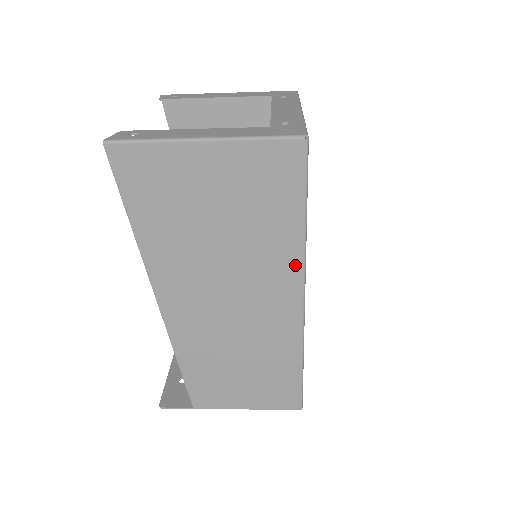
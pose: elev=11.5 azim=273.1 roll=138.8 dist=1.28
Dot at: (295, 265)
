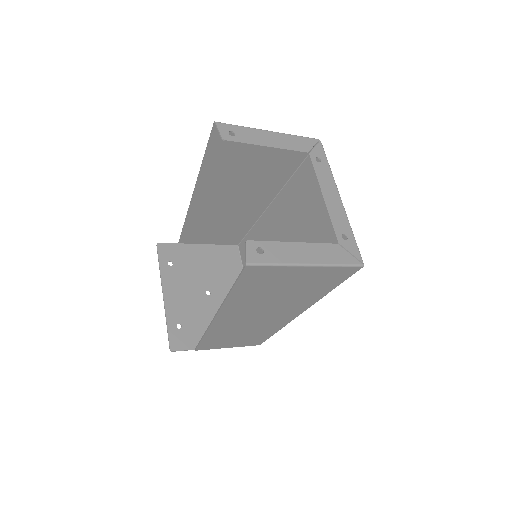
Dot at: (311, 303)
